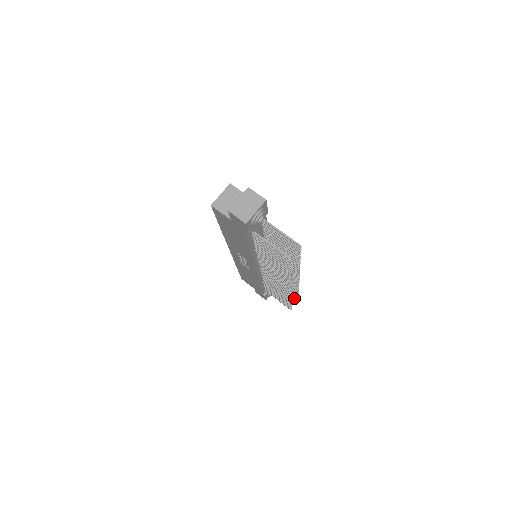
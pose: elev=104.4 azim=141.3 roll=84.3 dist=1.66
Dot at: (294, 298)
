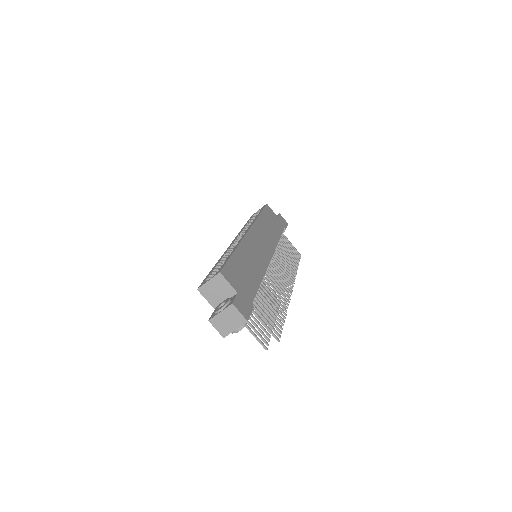
Dot at: (297, 255)
